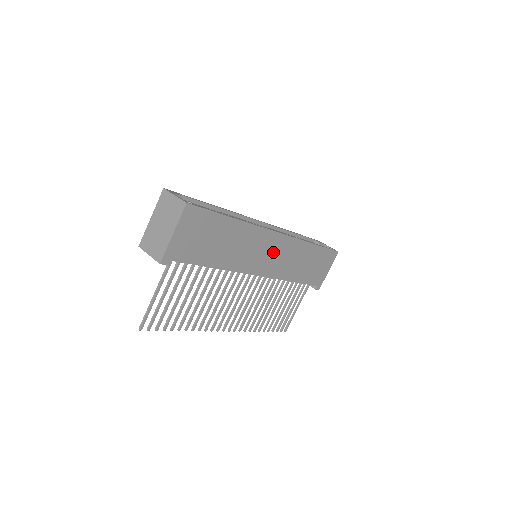
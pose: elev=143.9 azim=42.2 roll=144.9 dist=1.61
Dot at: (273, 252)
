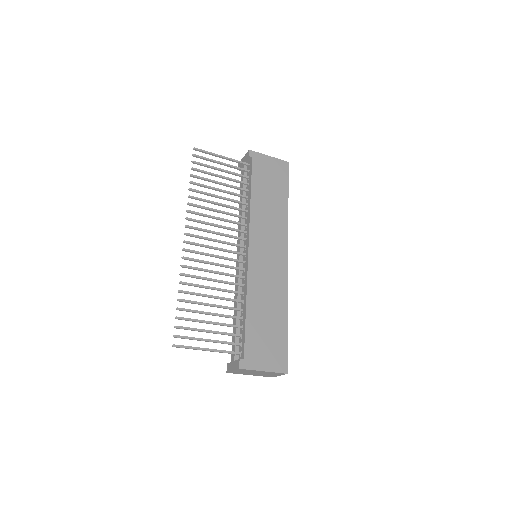
Dot at: (271, 258)
